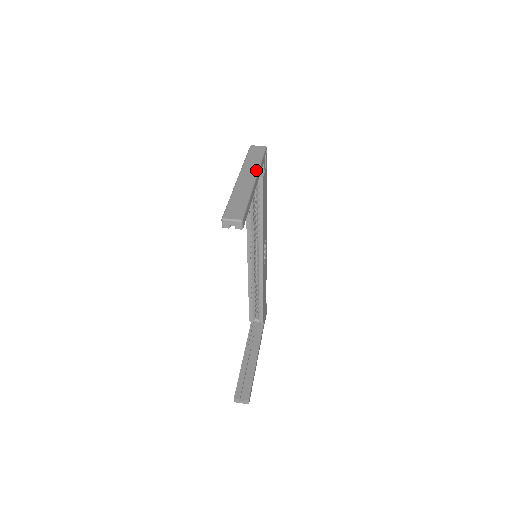
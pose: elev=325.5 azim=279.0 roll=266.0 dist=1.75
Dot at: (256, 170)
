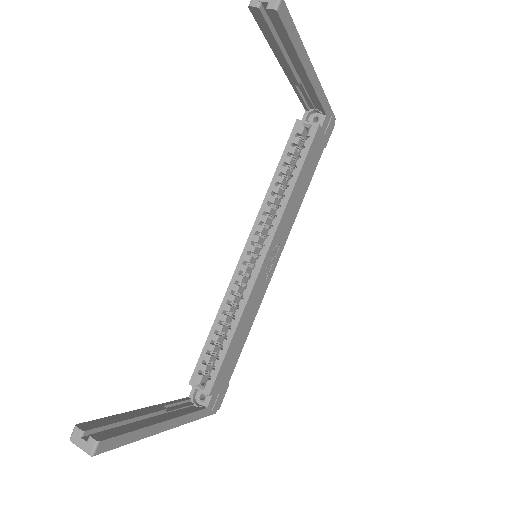
Dot at: (318, 81)
